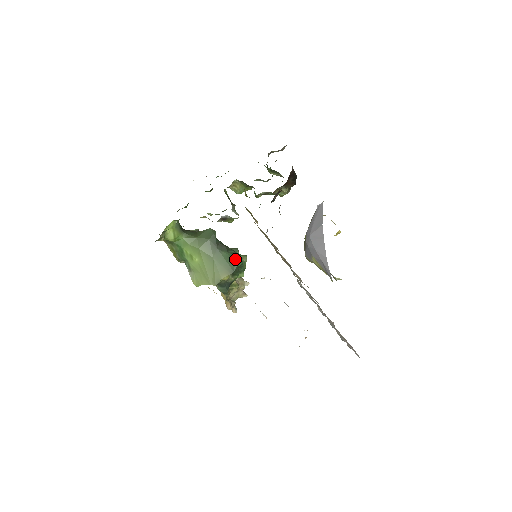
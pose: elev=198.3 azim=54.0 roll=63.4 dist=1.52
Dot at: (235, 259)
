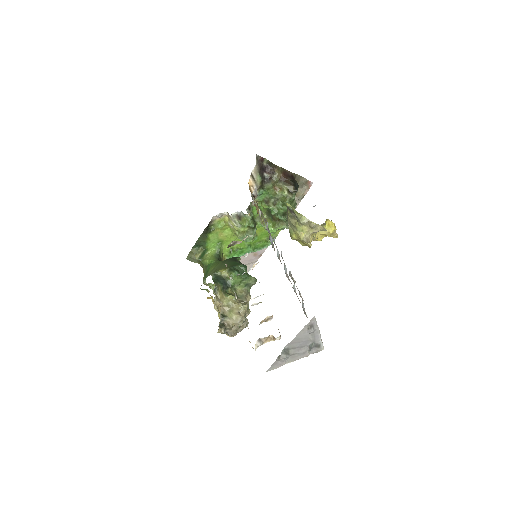
Dot at: (240, 264)
